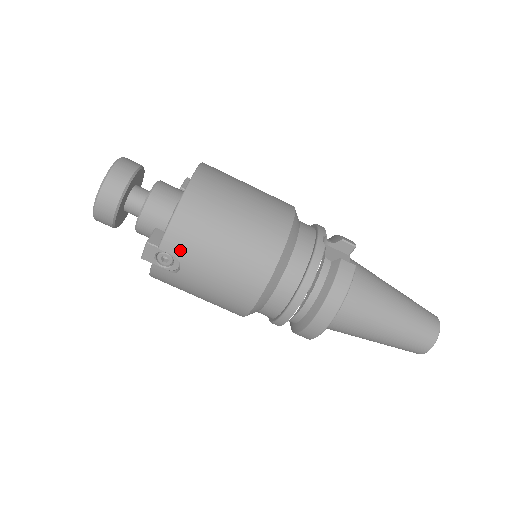
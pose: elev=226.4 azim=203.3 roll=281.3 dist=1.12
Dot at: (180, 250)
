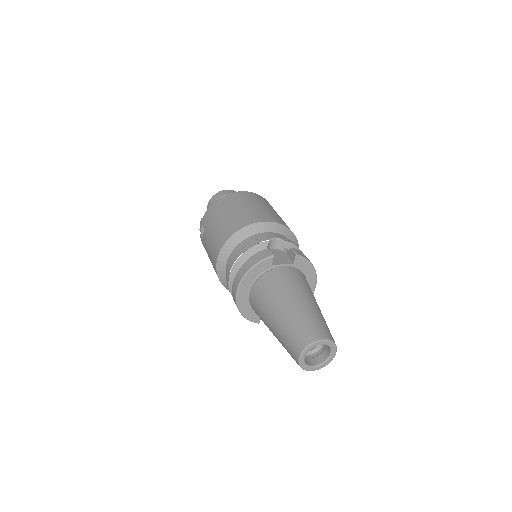
Dot at: (206, 222)
